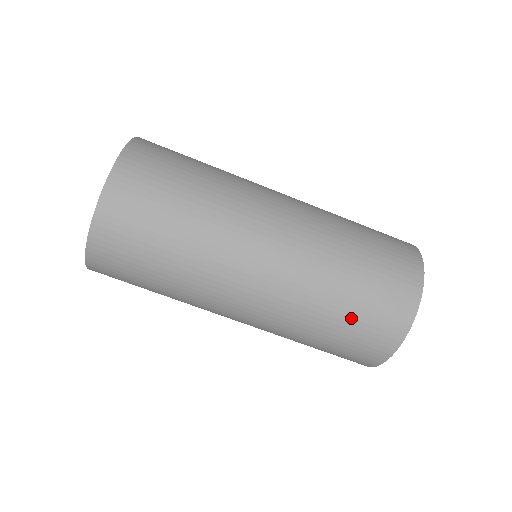
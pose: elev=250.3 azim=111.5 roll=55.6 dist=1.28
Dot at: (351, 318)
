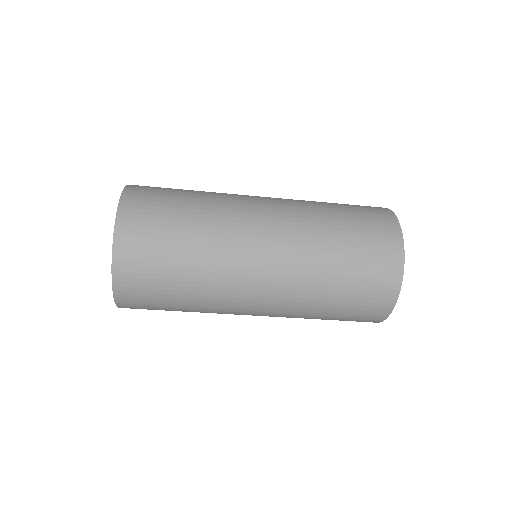
Dot at: (347, 297)
